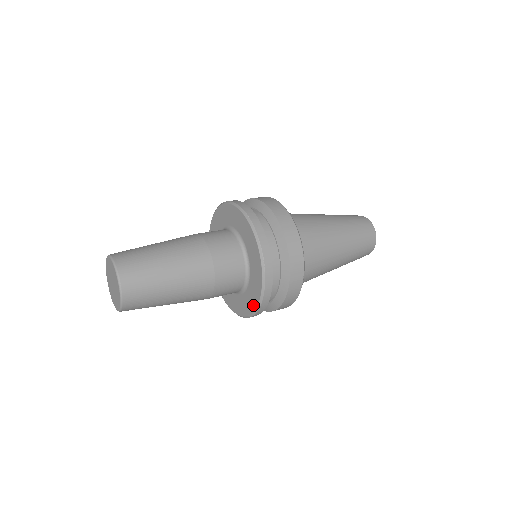
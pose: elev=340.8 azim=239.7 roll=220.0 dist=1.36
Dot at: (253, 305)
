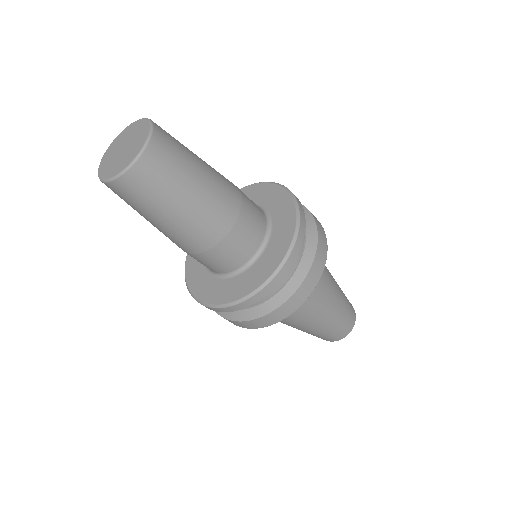
Dot at: (282, 250)
